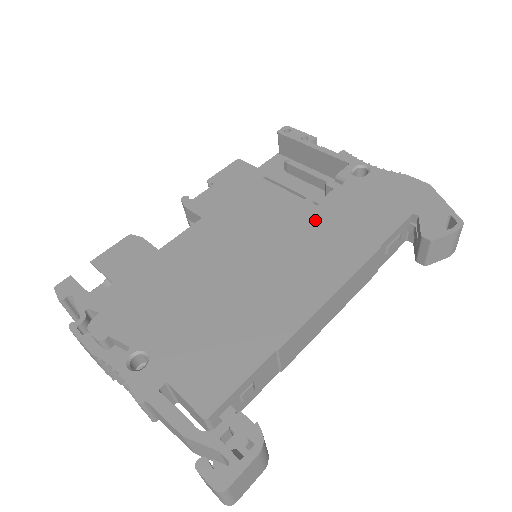
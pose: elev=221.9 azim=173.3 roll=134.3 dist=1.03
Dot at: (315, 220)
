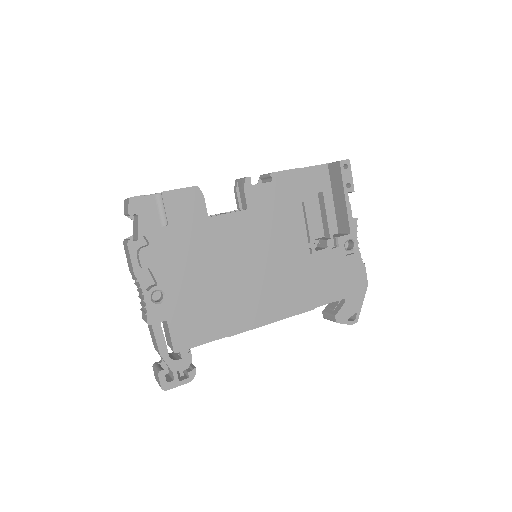
Dot at: (302, 265)
